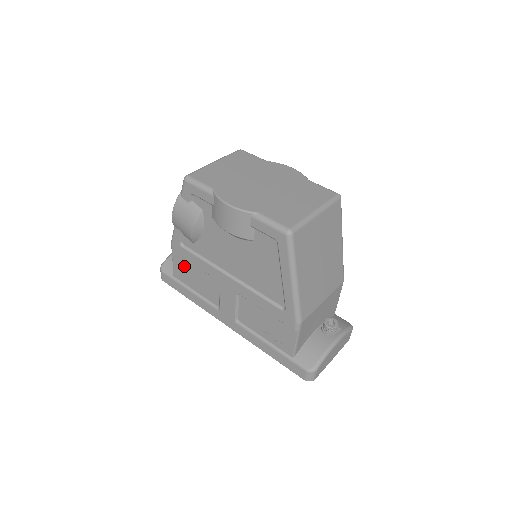
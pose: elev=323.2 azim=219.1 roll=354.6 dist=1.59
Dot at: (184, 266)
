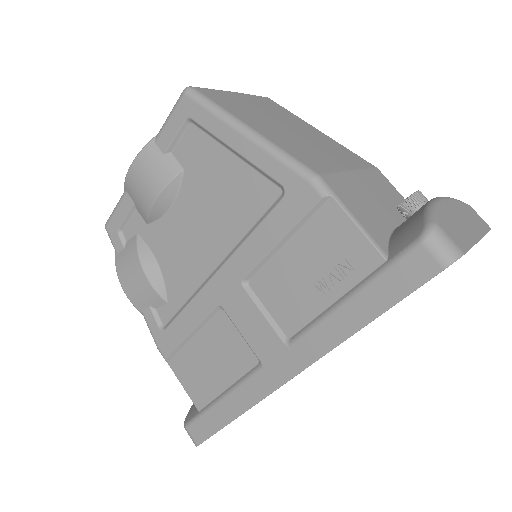
Dot at: (190, 365)
